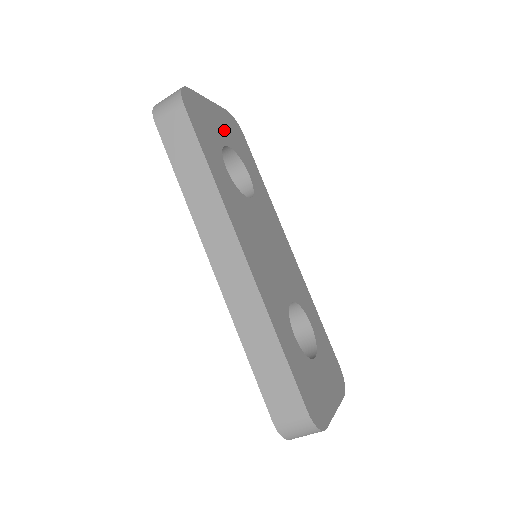
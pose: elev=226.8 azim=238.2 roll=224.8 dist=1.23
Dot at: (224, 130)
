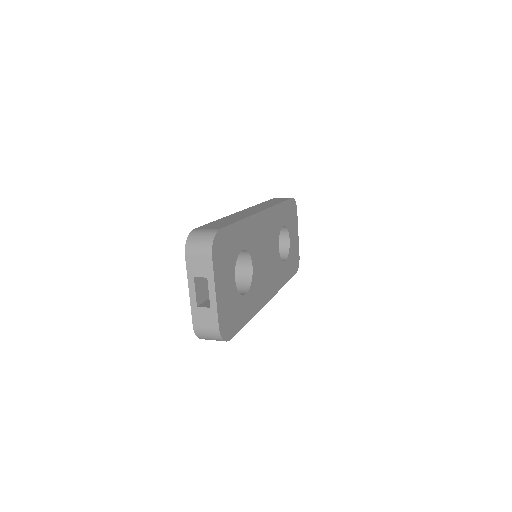
Dot at: (227, 277)
